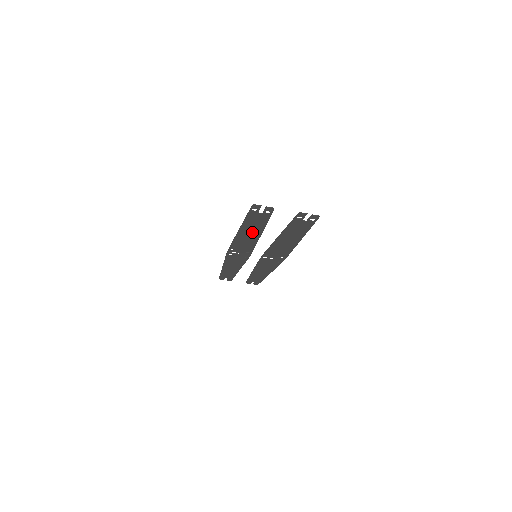
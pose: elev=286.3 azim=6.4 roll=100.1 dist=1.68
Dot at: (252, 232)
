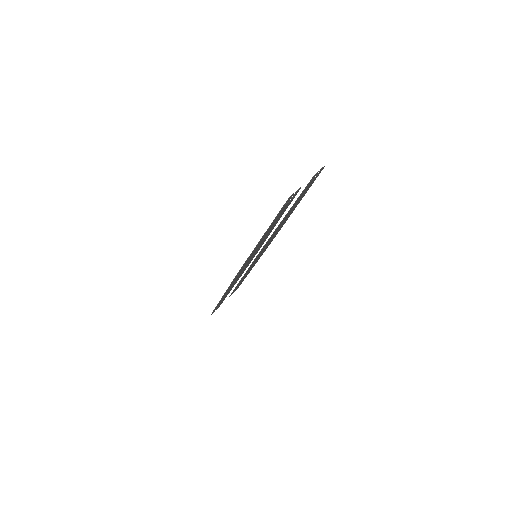
Dot at: occluded
